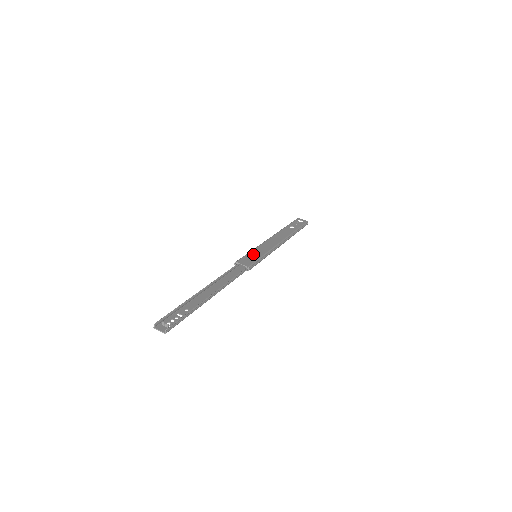
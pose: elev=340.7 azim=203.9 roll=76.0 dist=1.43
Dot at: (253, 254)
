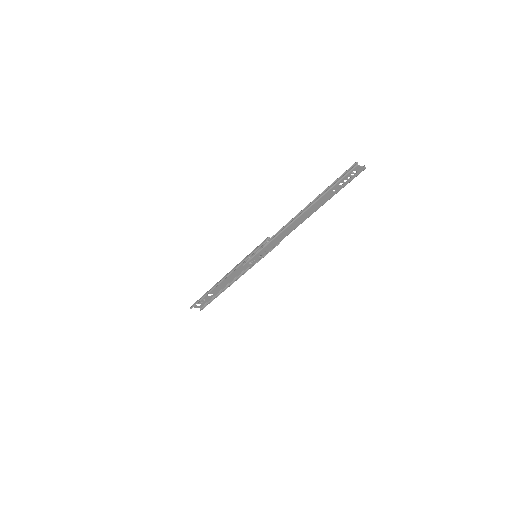
Dot at: occluded
